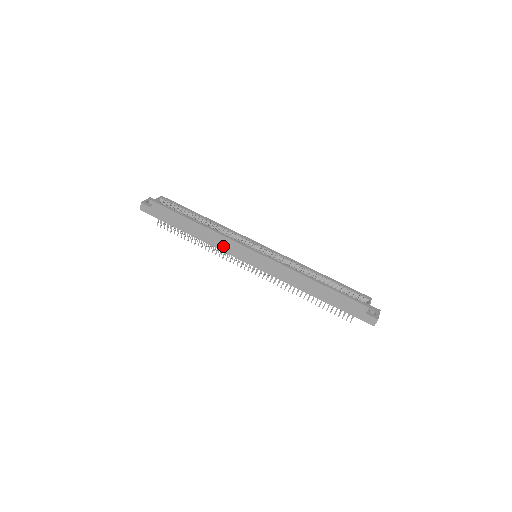
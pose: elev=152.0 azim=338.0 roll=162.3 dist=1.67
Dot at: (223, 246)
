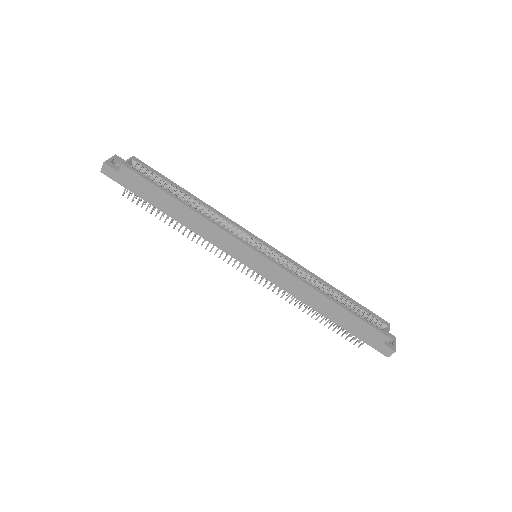
Dot at: (215, 239)
